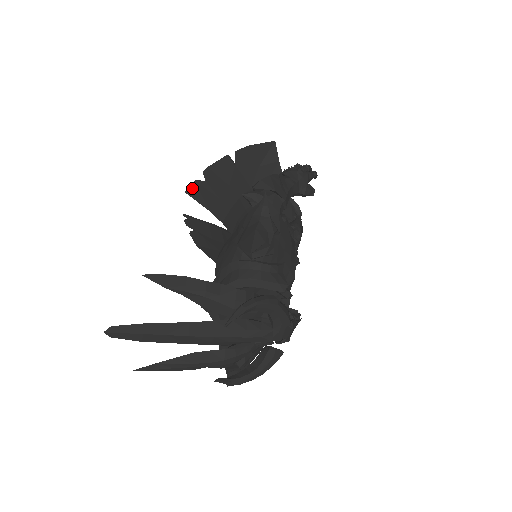
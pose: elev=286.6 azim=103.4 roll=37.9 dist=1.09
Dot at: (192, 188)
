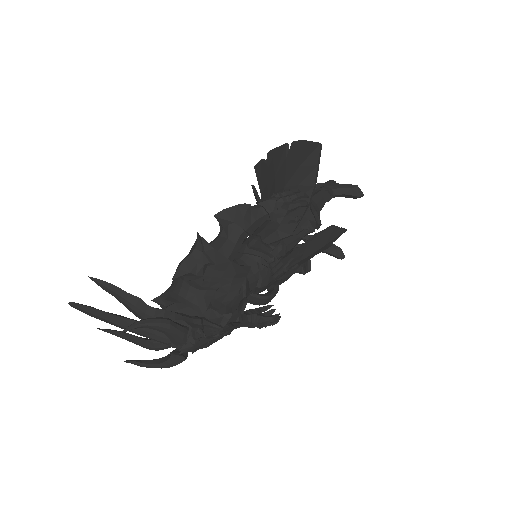
Dot at: (258, 165)
